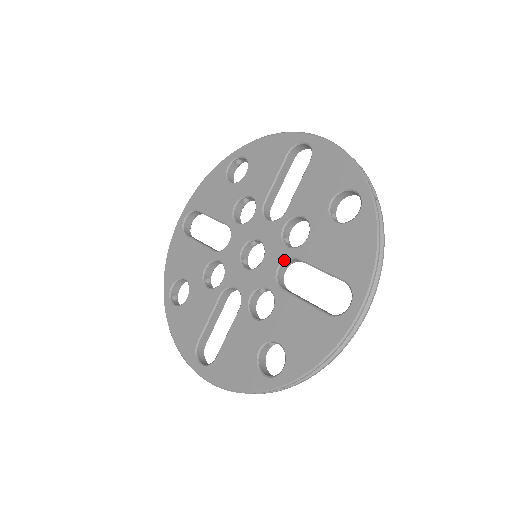
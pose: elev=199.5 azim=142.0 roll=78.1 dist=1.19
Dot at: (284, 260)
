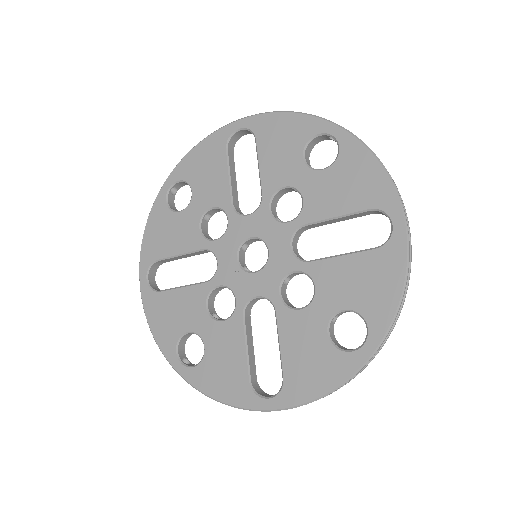
Dot at: (292, 236)
